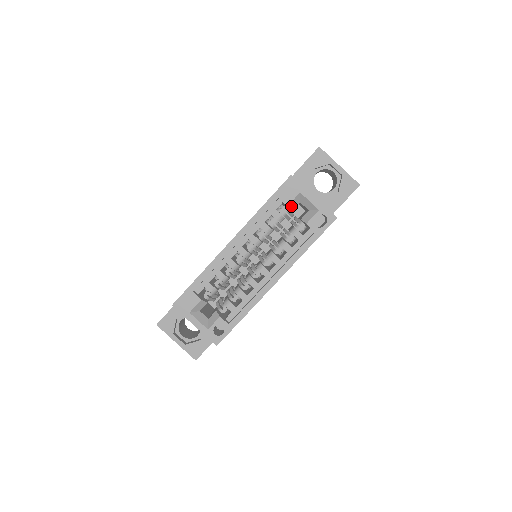
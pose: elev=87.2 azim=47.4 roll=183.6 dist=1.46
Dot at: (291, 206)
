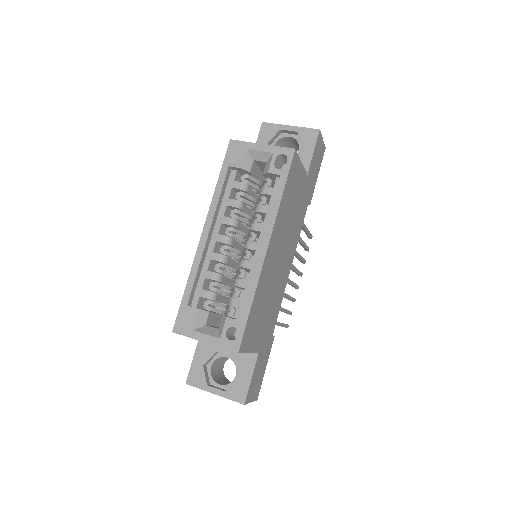
Dot at: (245, 167)
